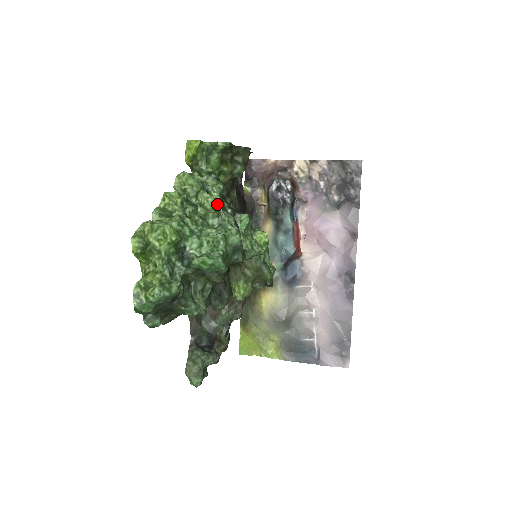
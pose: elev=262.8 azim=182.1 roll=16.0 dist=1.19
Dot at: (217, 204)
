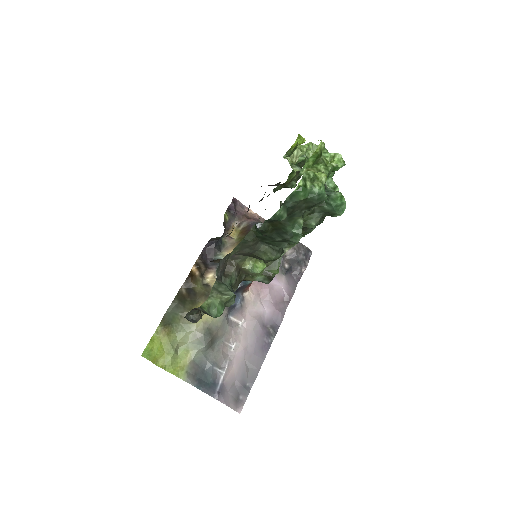
Dot at: occluded
